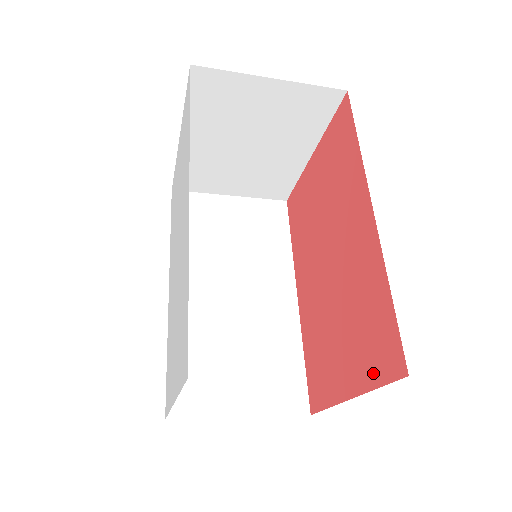
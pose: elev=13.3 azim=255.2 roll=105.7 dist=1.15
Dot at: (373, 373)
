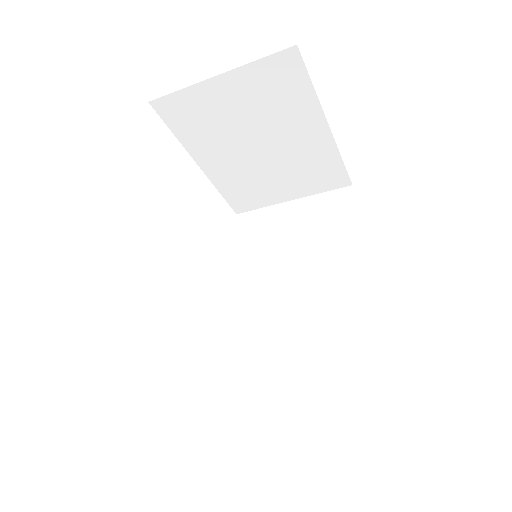
Dot at: occluded
